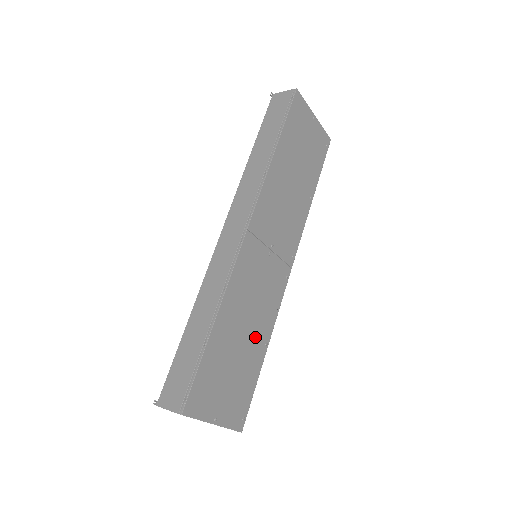
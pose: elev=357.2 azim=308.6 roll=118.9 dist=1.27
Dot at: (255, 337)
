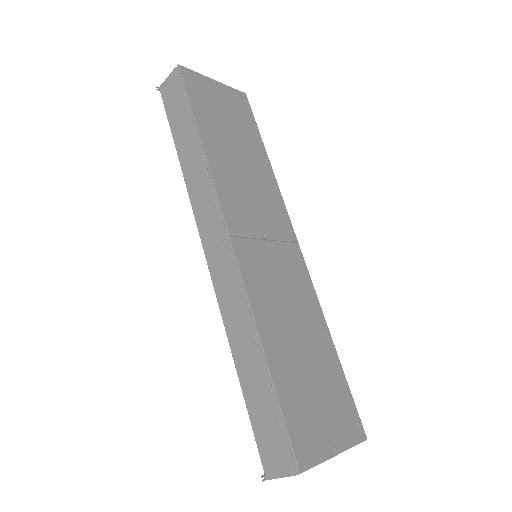
Dot at: (313, 336)
